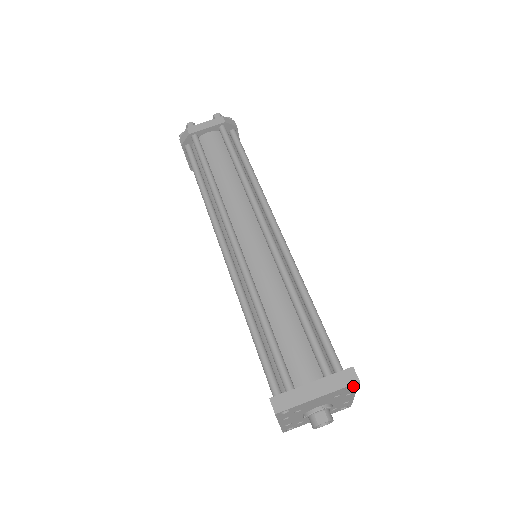
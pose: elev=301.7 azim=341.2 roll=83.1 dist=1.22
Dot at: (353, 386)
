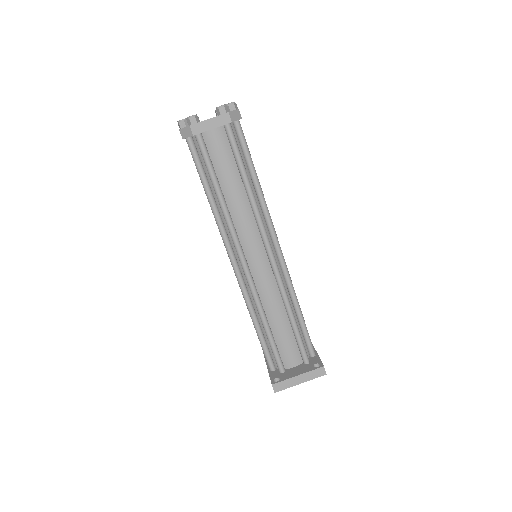
Dot at: occluded
